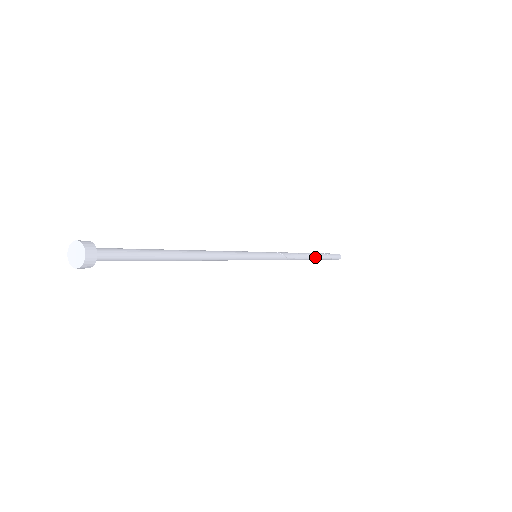
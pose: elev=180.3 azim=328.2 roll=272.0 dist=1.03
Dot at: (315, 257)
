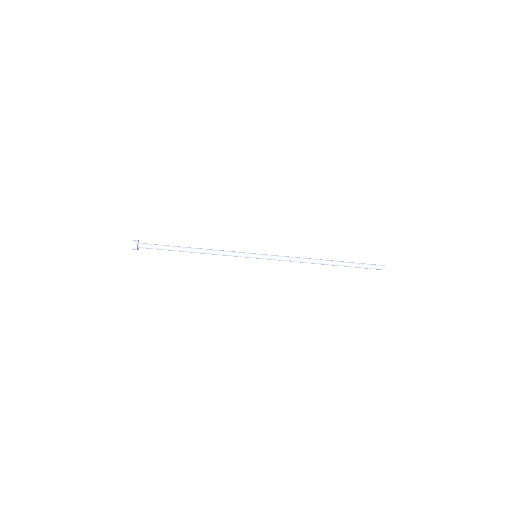
Dot at: (334, 263)
